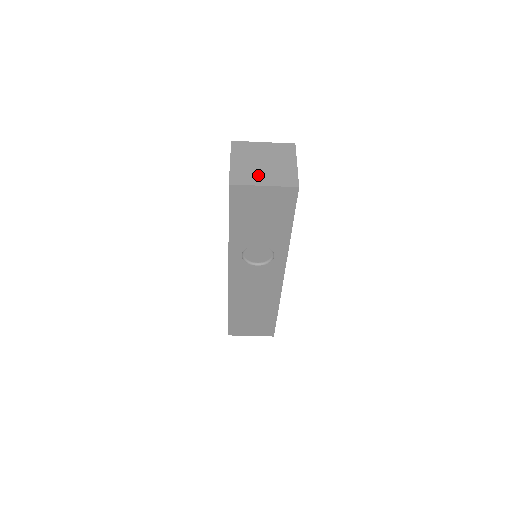
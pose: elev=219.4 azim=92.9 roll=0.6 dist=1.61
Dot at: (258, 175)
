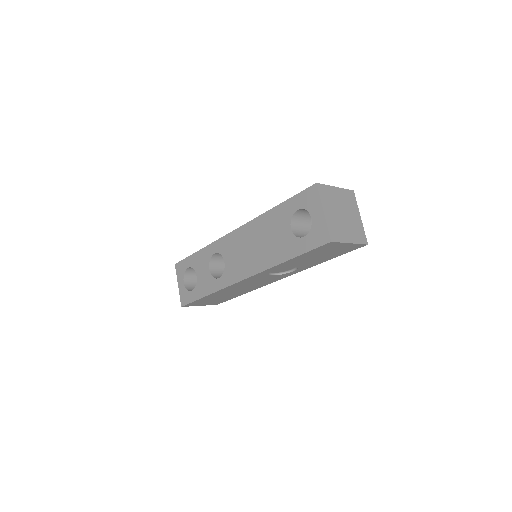
Dot at: (344, 230)
